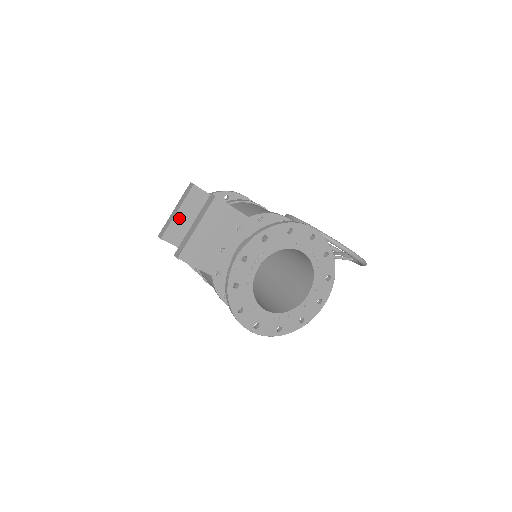
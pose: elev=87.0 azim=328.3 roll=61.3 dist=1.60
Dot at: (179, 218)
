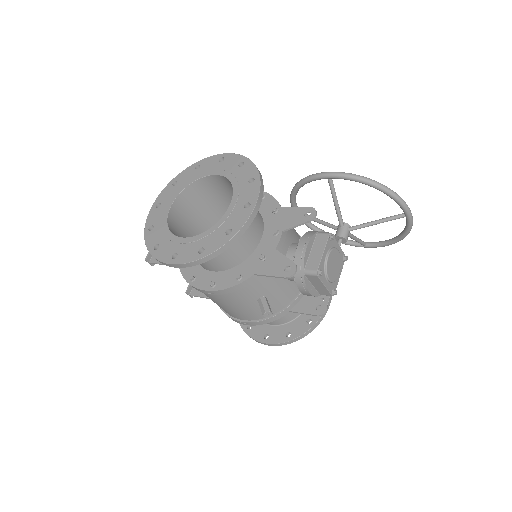
Dot at: occluded
